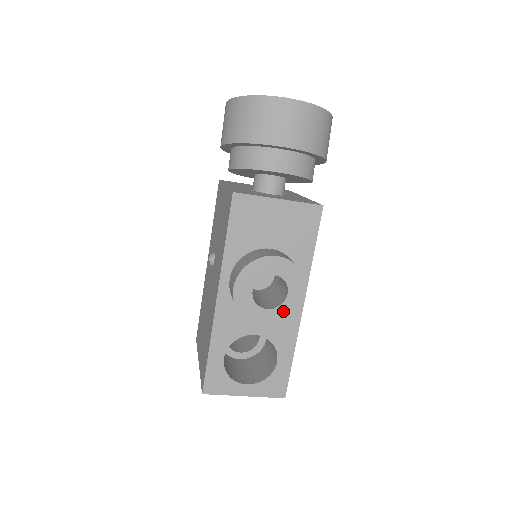
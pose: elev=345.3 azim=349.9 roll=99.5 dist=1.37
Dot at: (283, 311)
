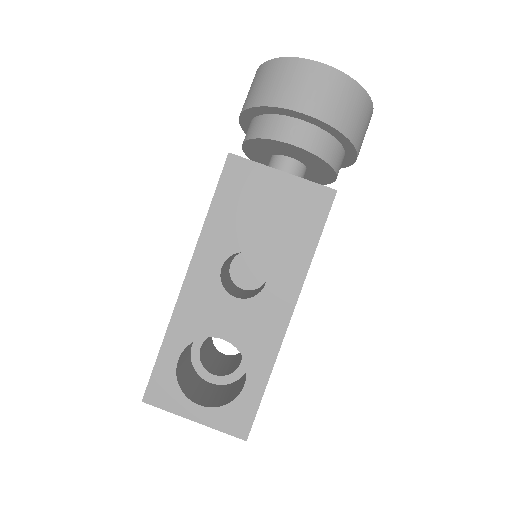
Dot at: (256, 305)
